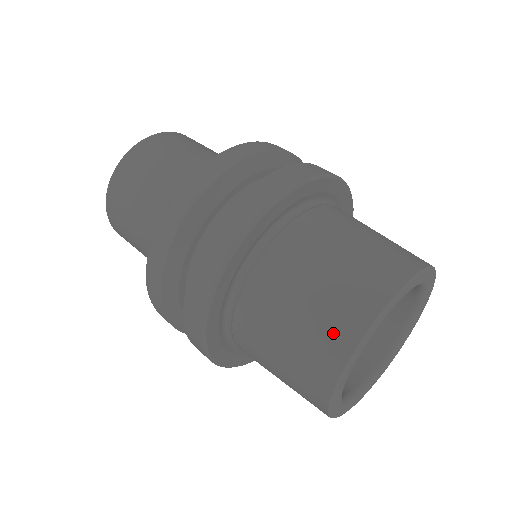
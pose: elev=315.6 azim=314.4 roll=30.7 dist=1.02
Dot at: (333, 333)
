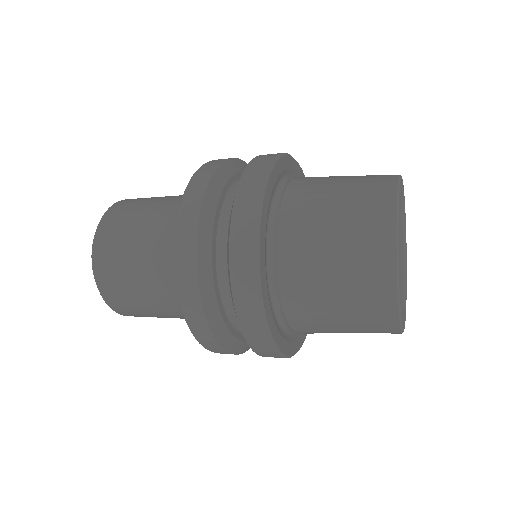
Dot at: (372, 261)
